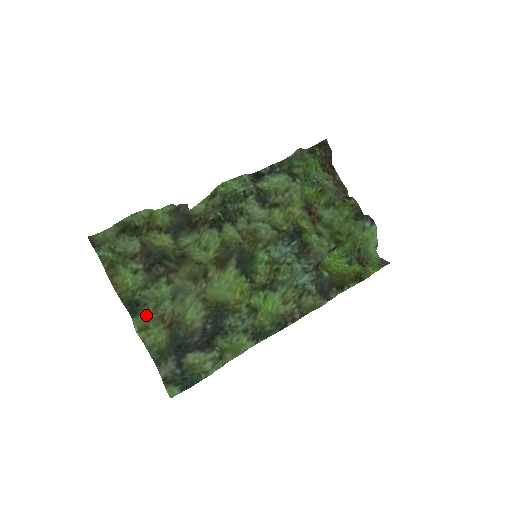
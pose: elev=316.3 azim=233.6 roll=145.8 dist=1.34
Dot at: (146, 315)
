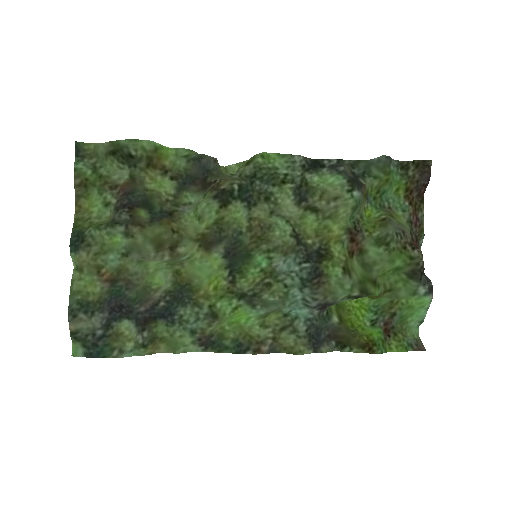
Dot at: (85, 257)
